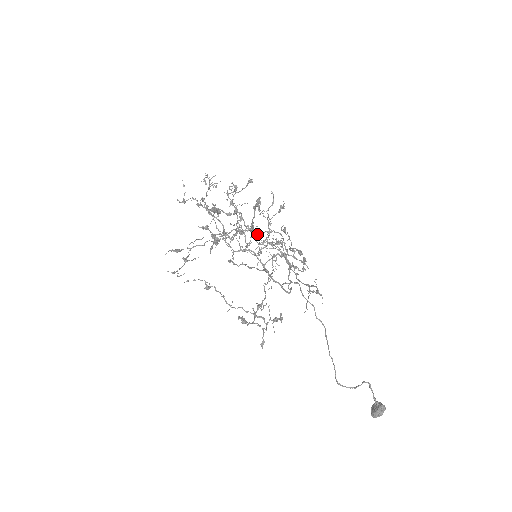
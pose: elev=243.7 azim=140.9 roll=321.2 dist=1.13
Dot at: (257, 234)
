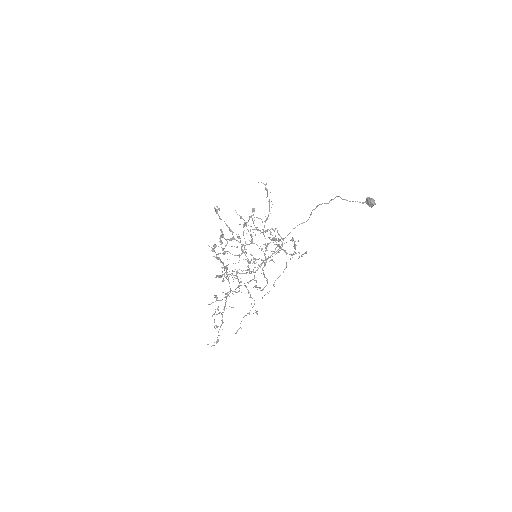
Dot at: occluded
